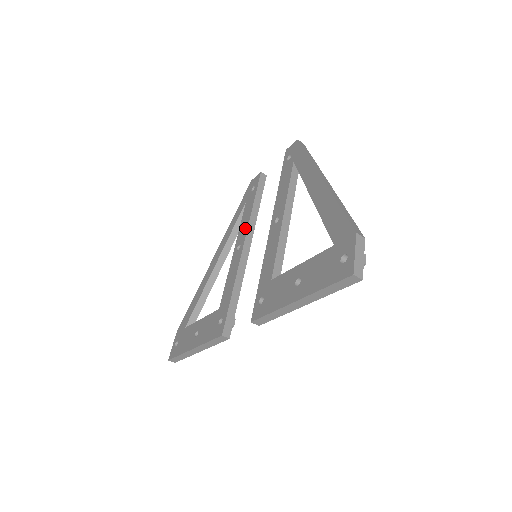
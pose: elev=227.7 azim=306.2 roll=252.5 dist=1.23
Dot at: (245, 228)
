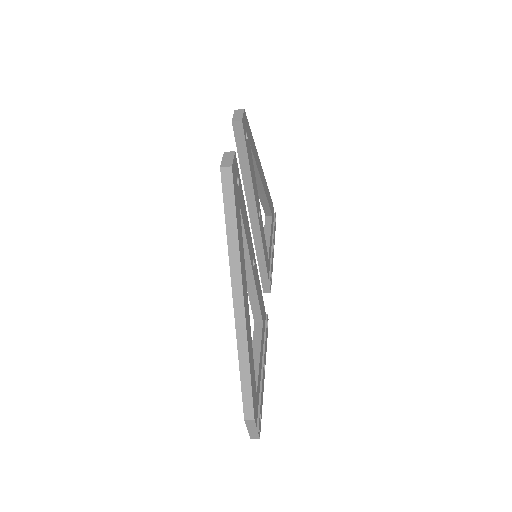
Dot at: (246, 199)
